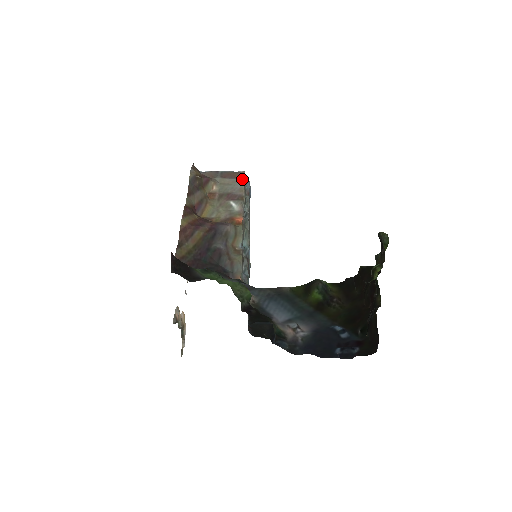
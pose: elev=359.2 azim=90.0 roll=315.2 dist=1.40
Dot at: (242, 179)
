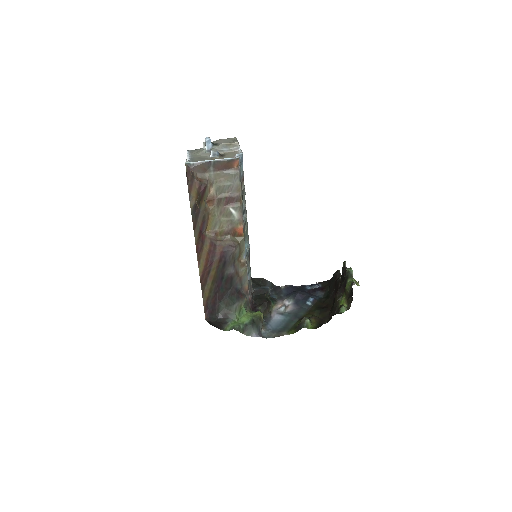
Dot at: (237, 172)
